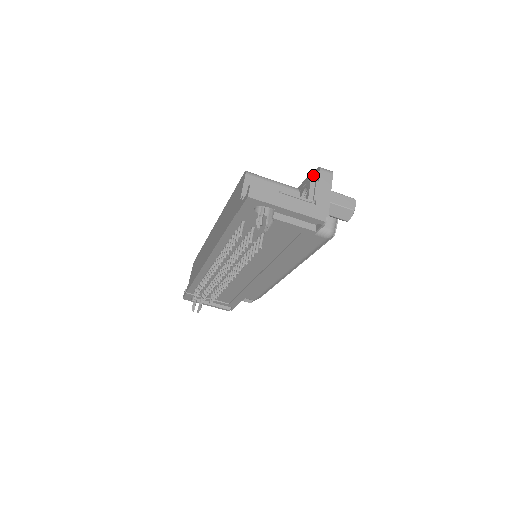
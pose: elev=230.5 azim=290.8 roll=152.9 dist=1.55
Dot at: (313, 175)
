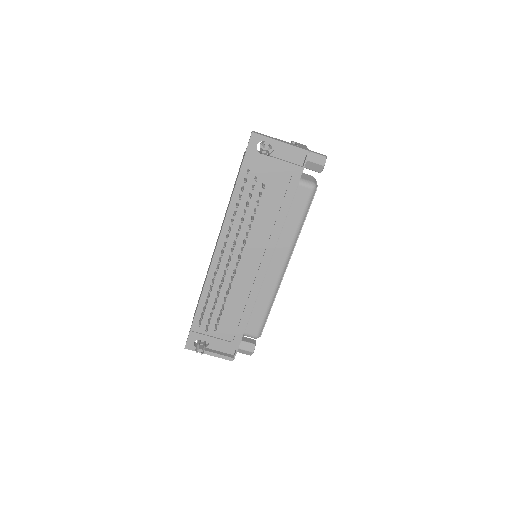
Dot at: (292, 141)
